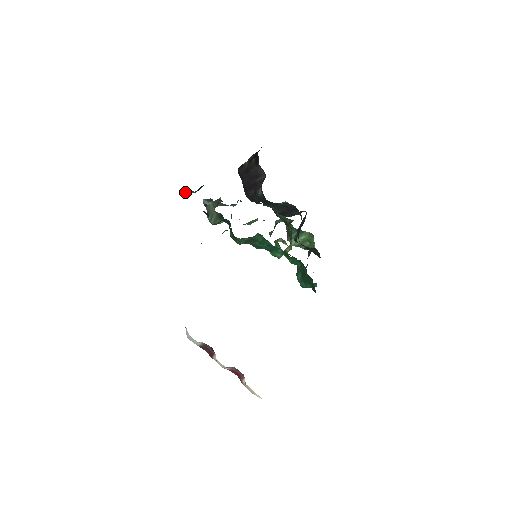
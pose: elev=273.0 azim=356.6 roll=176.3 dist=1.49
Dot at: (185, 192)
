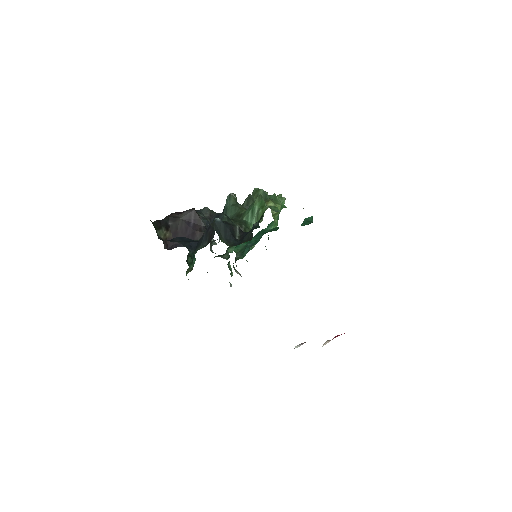
Dot at: occluded
